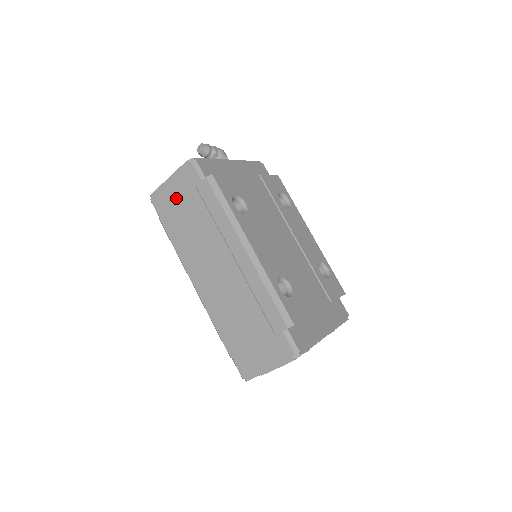
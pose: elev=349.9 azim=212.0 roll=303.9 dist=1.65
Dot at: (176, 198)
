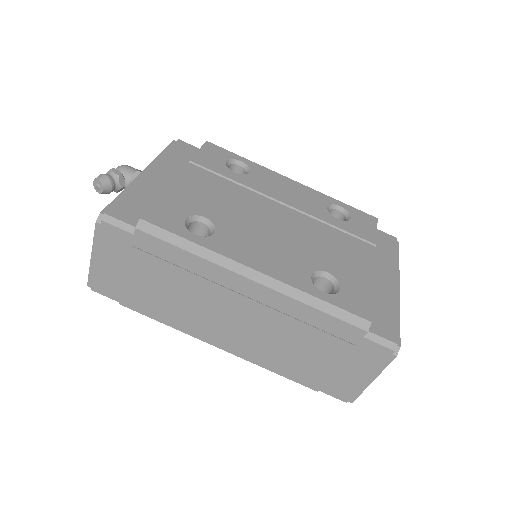
Dot at: (119, 271)
